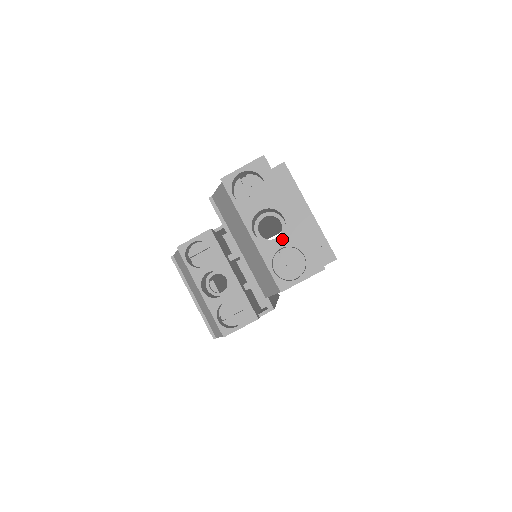
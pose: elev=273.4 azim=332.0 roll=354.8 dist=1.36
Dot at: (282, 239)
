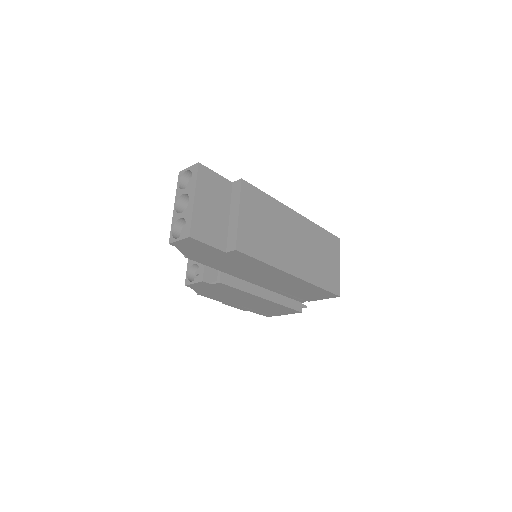
Dot at: (183, 213)
